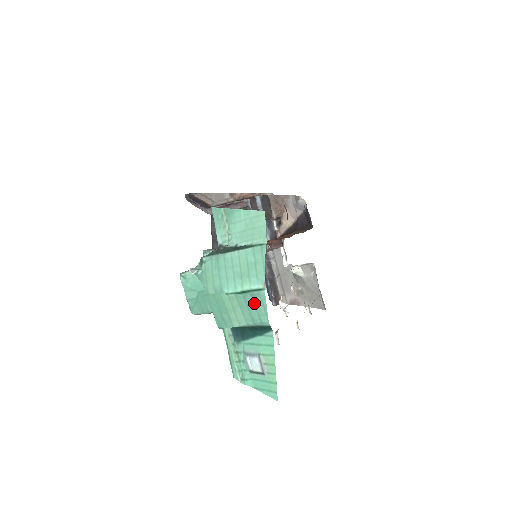
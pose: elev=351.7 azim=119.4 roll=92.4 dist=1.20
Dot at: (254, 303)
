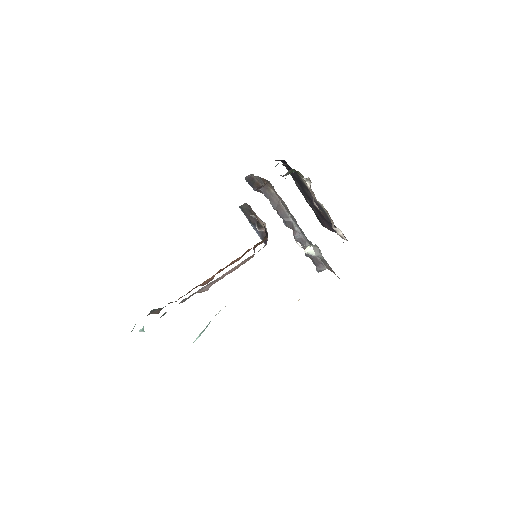
Dot at: occluded
